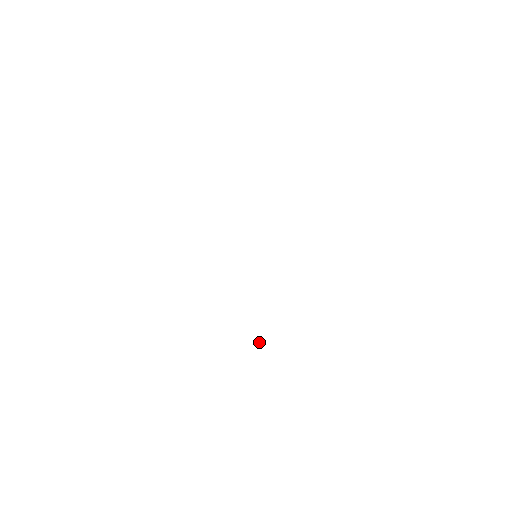
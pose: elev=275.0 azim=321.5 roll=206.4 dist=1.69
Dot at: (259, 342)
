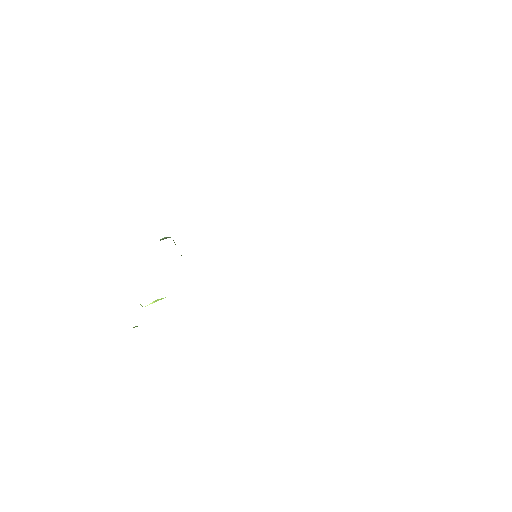
Dot at: (155, 301)
